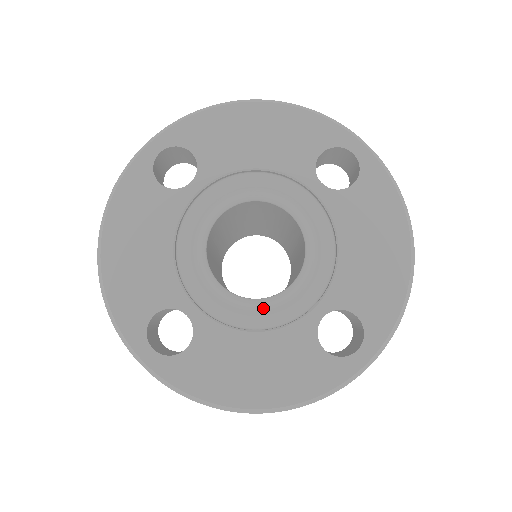
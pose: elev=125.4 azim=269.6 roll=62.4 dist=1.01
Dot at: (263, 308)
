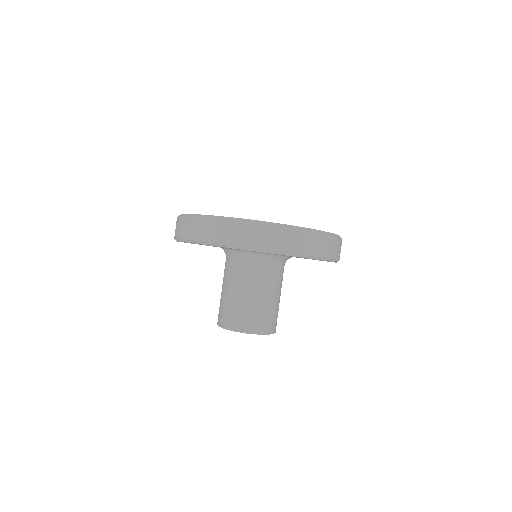
Dot at: occluded
